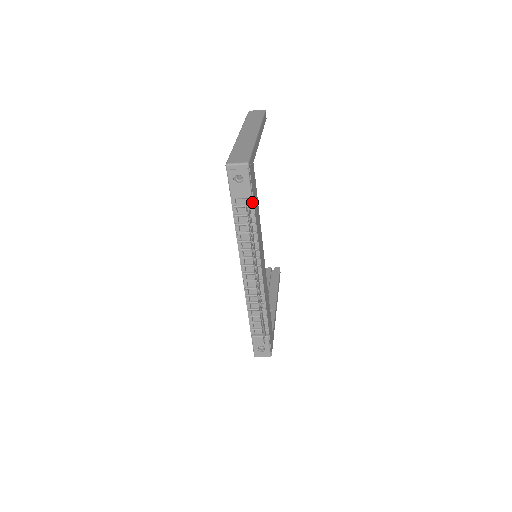
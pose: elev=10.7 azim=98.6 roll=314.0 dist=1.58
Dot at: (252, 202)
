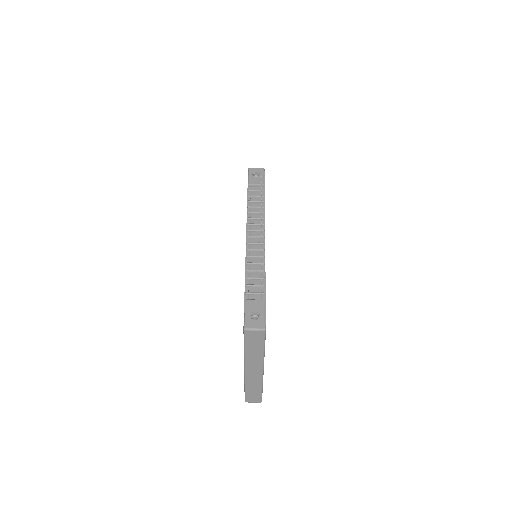
Dot at: (263, 190)
